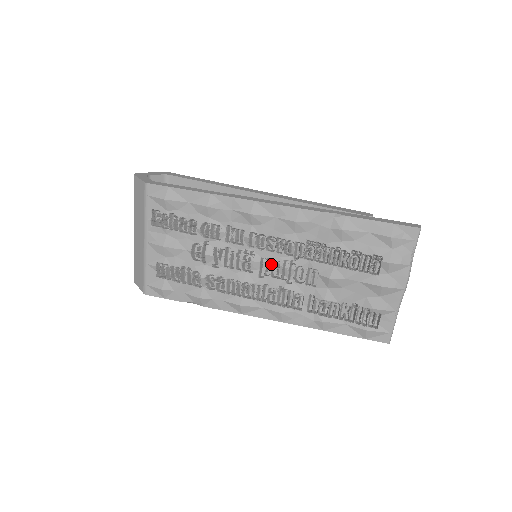
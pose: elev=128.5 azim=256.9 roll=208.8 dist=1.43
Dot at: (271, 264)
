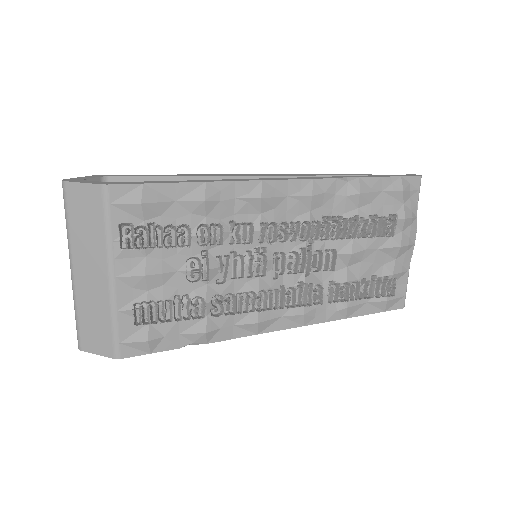
Dot at: (285, 258)
